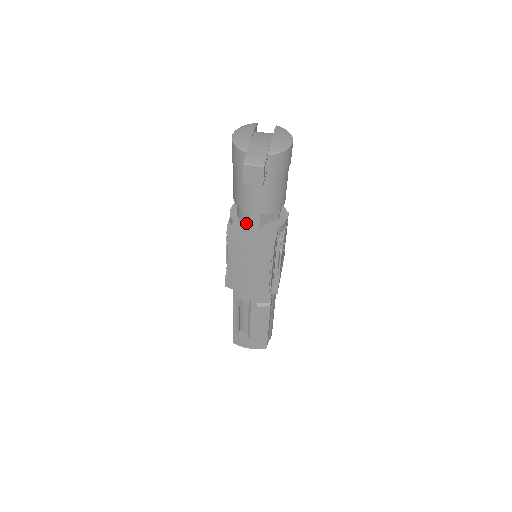
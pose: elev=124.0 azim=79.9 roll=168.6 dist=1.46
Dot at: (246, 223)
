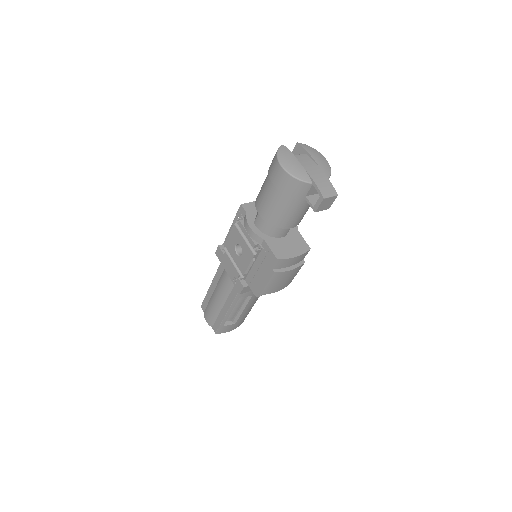
Dot at: (275, 237)
